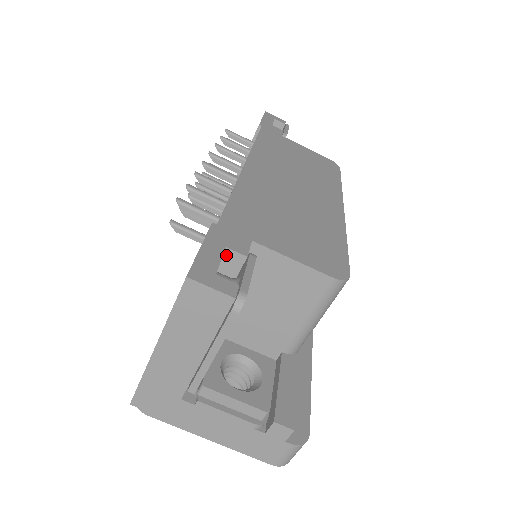
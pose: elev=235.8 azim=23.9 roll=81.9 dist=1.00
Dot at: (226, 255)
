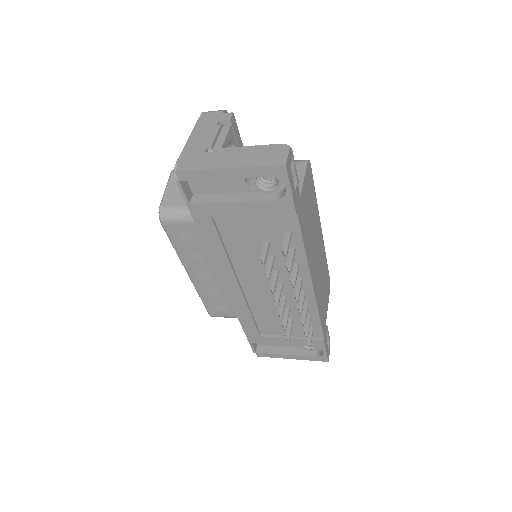
Dot at: occluded
